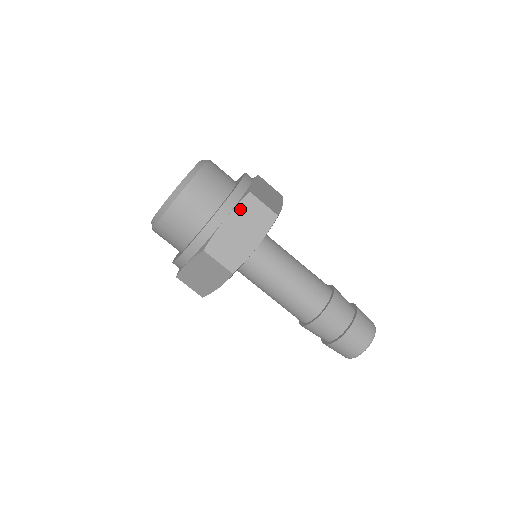
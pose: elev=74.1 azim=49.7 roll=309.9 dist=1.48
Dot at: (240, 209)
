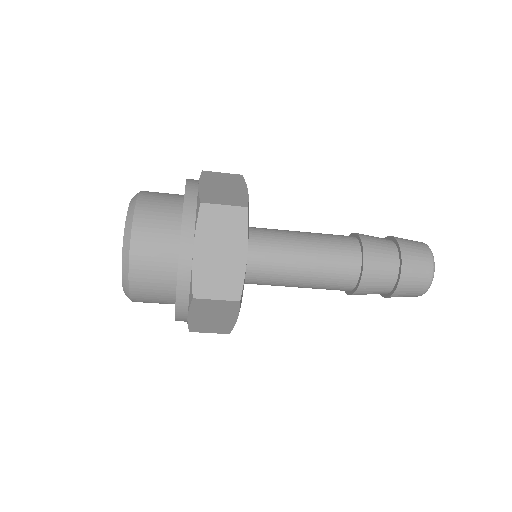
Dot at: (195, 308)
